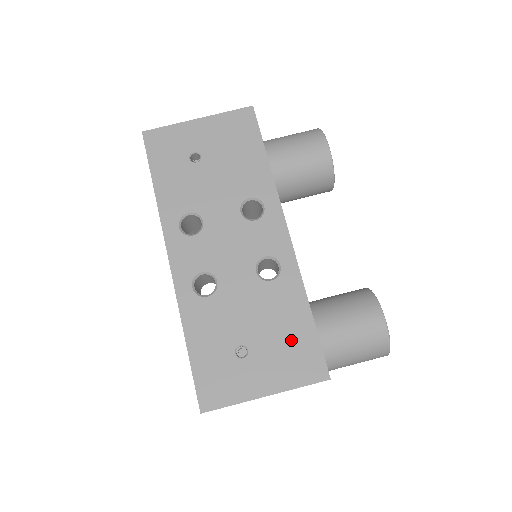
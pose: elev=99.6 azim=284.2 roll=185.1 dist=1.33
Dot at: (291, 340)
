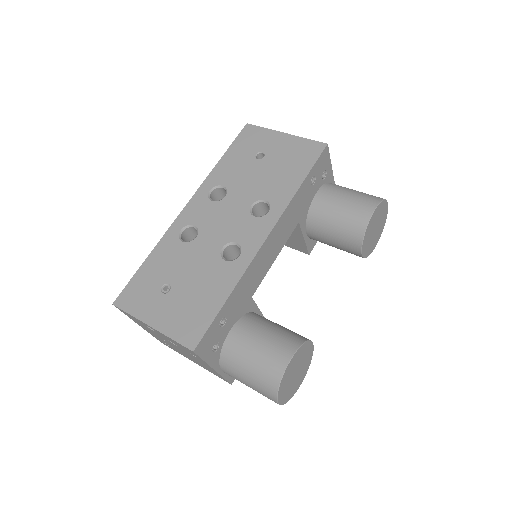
Dot at: (198, 306)
